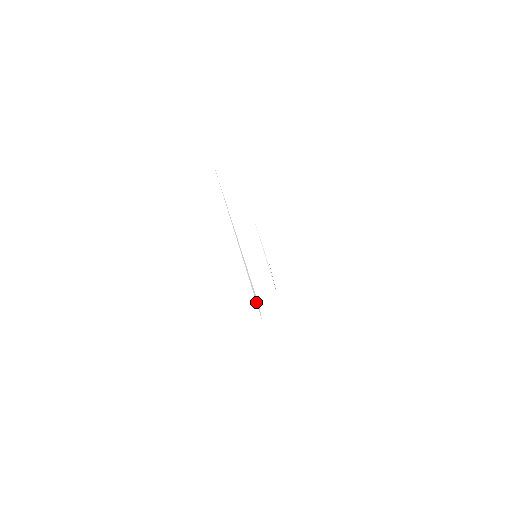
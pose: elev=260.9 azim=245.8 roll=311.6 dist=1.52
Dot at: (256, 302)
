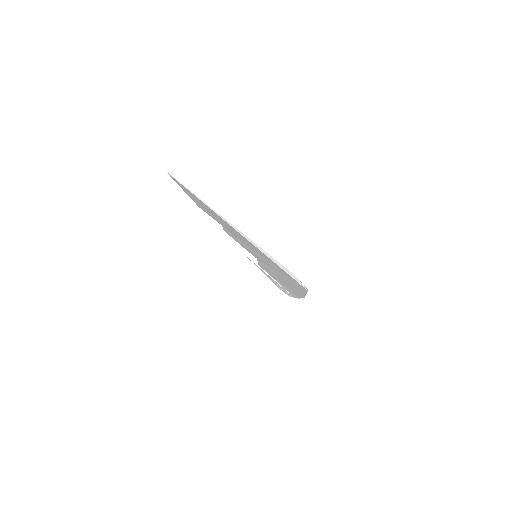
Dot at: (290, 276)
